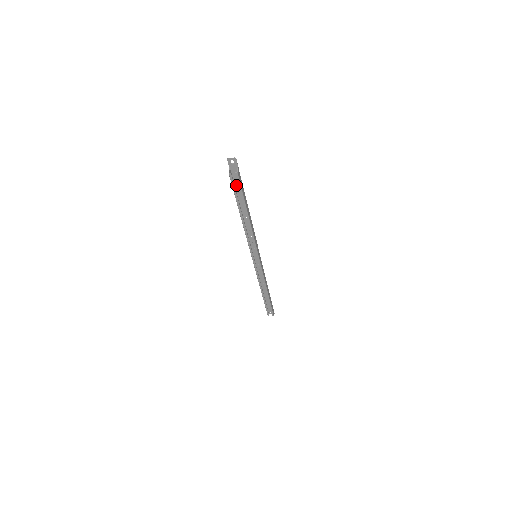
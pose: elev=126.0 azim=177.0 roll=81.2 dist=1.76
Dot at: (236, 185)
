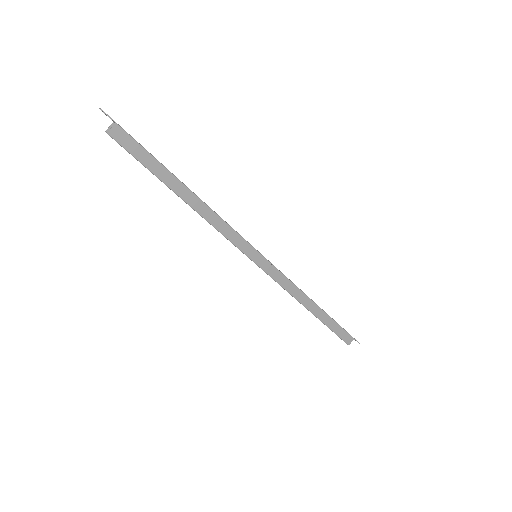
Dot at: occluded
